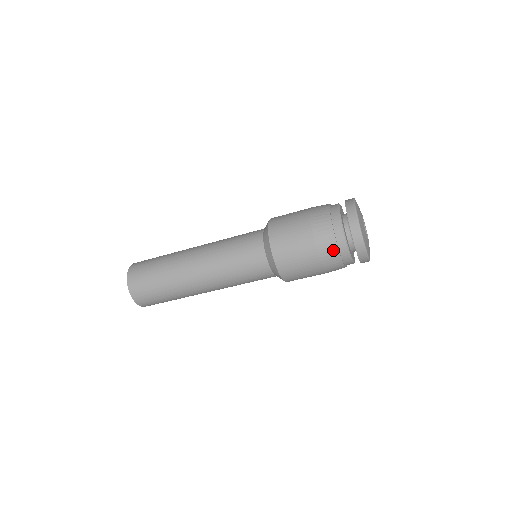
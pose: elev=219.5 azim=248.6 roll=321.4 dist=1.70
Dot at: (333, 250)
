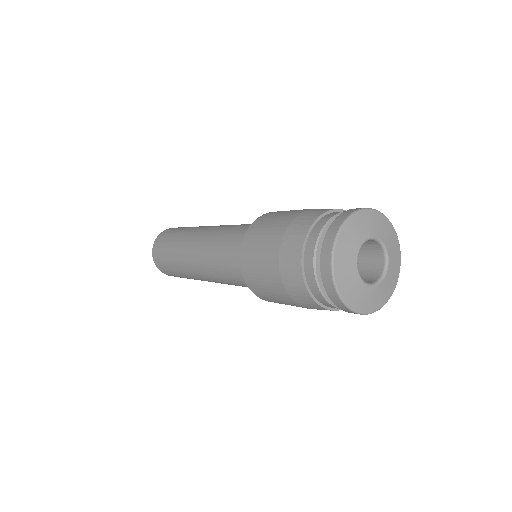
Dot at: (312, 304)
